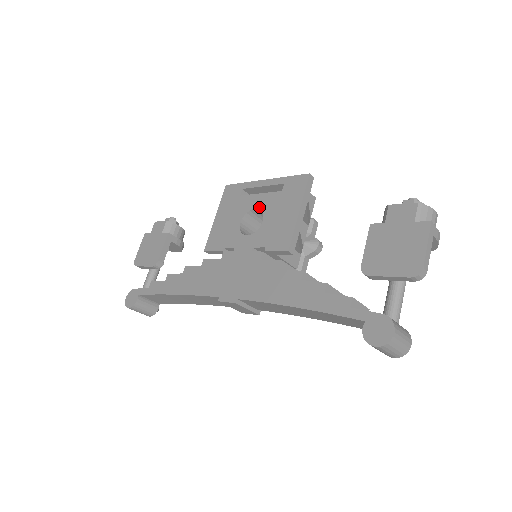
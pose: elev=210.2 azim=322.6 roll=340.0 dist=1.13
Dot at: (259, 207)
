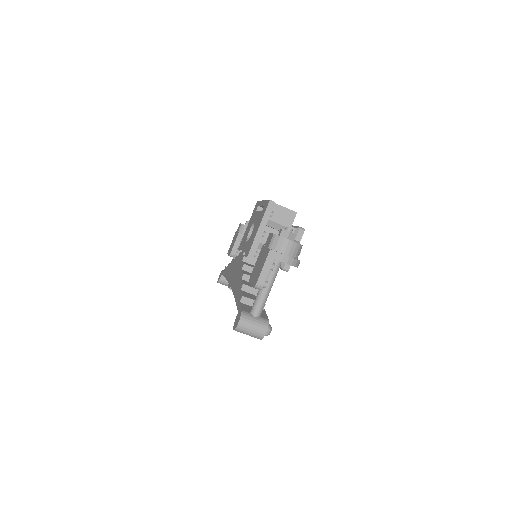
Dot at: (255, 222)
